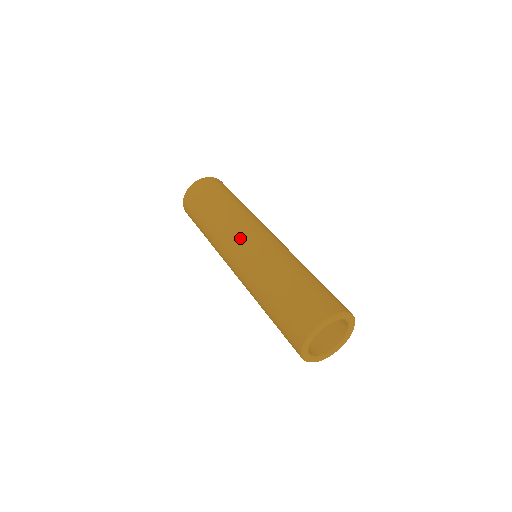
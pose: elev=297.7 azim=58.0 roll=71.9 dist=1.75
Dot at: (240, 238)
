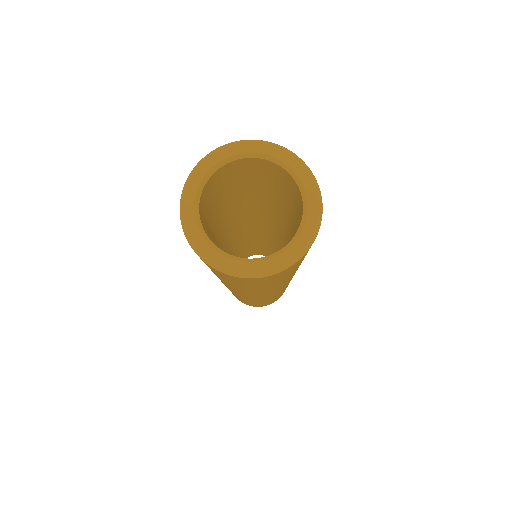
Dot at: occluded
